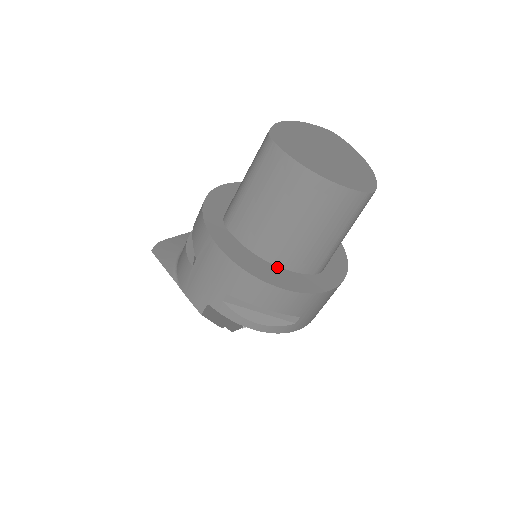
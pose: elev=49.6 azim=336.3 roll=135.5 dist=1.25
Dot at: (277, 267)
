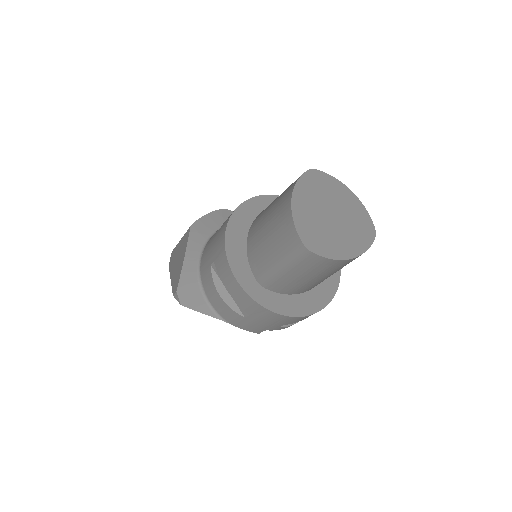
Dot at: (310, 291)
